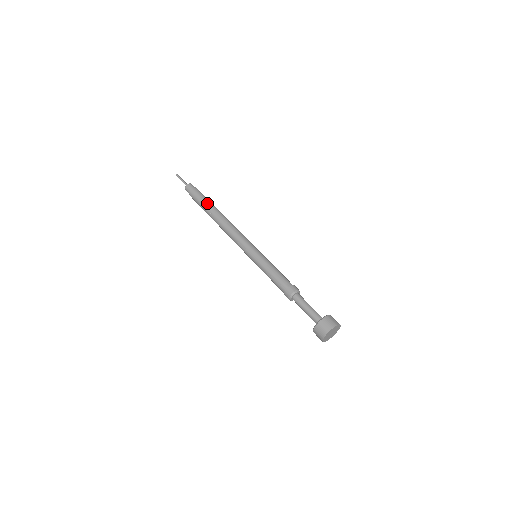
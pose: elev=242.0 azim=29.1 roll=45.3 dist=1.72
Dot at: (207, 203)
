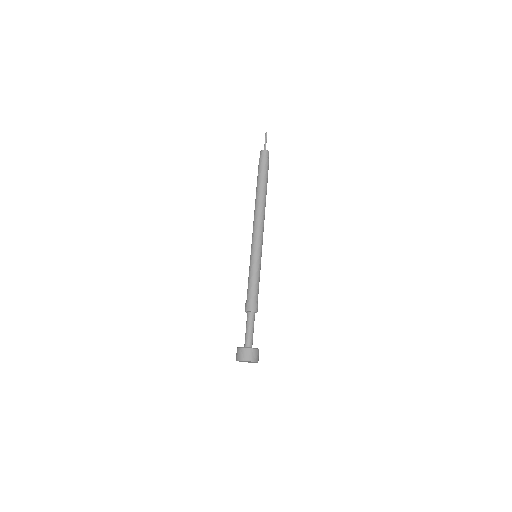
Dot at: (262, 180)
